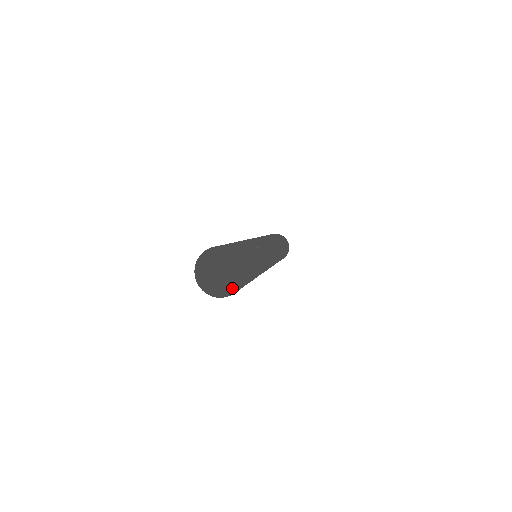
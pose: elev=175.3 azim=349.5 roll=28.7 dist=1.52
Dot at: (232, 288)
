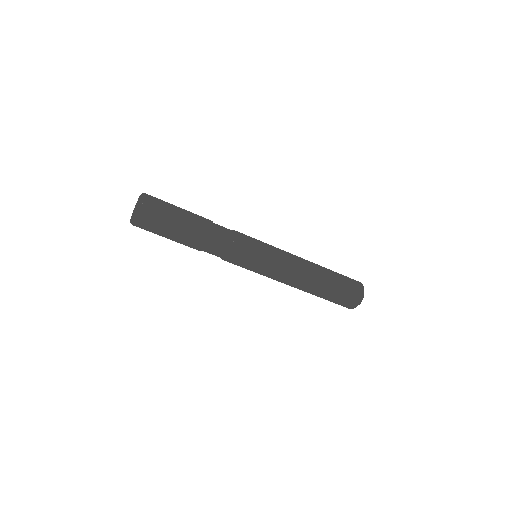
Dot at: (137, 204)
